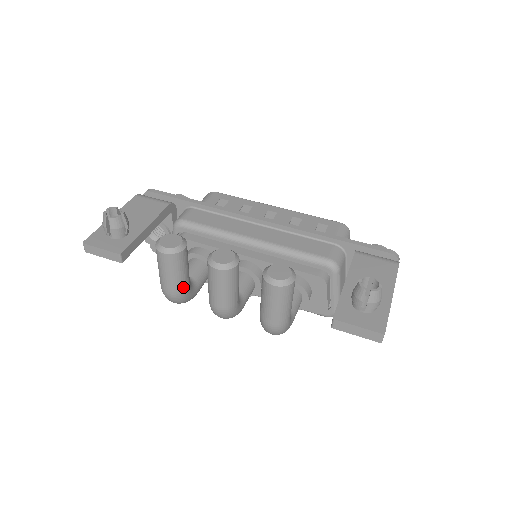
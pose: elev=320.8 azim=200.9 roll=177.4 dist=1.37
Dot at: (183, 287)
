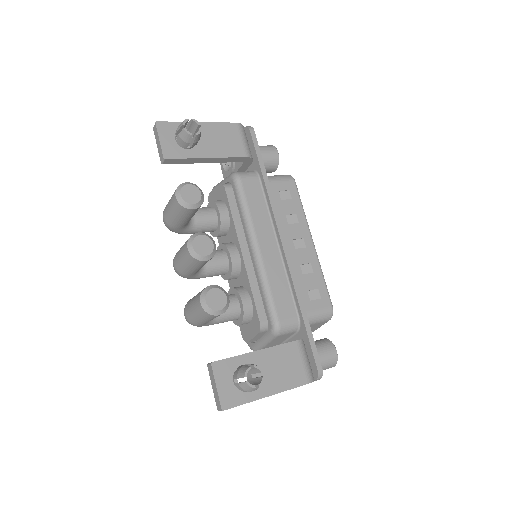
Dot at: (175, 225)
